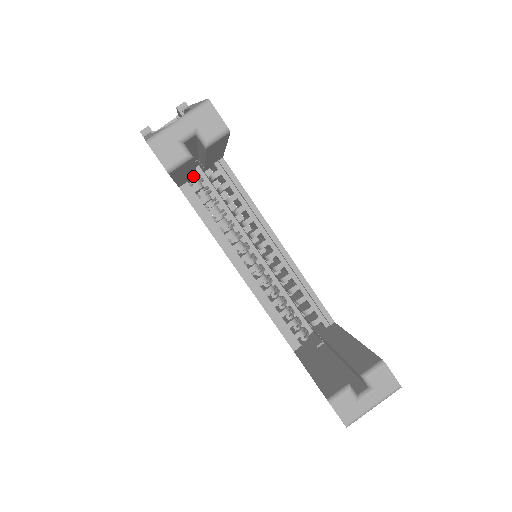
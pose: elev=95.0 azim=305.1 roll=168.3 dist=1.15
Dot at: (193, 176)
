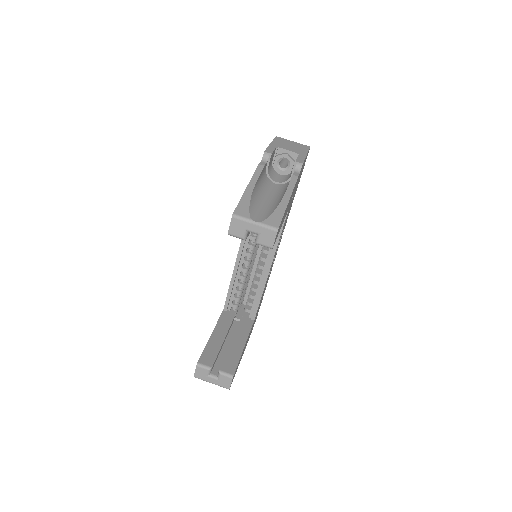
Dot at: occluded
